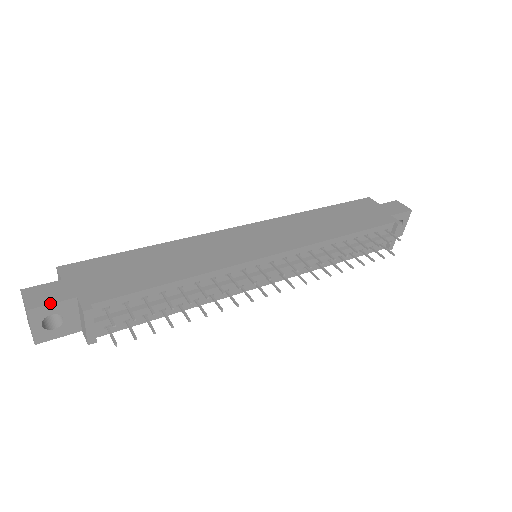
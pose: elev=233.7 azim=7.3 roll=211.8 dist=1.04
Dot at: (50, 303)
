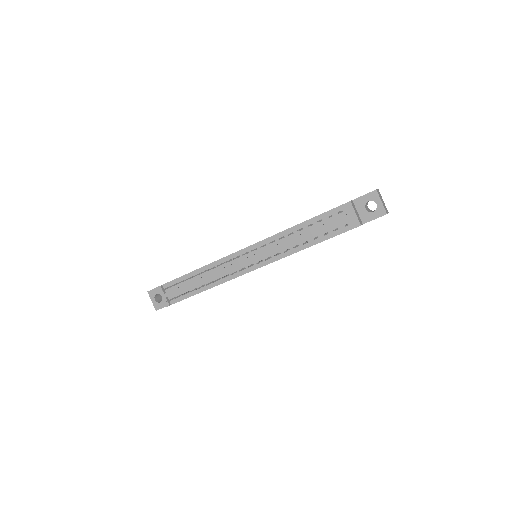
Dot at: (155, 288)
